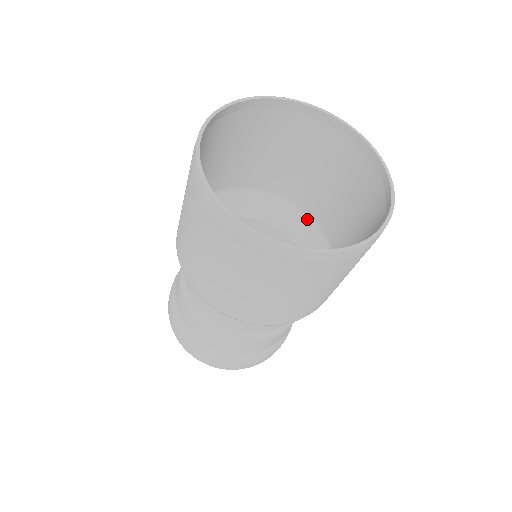
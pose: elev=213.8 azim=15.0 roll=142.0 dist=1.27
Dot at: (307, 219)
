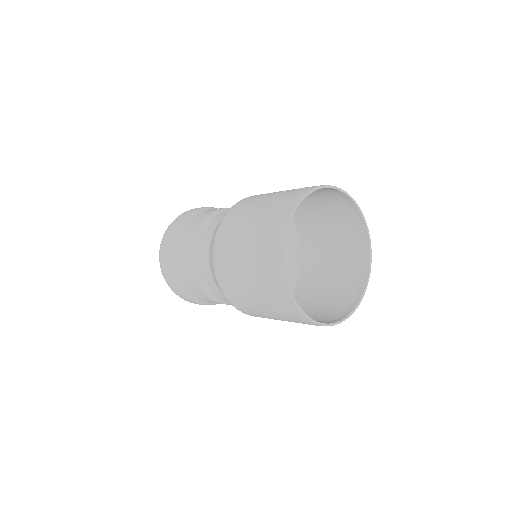
Dot at: (298, 247)
